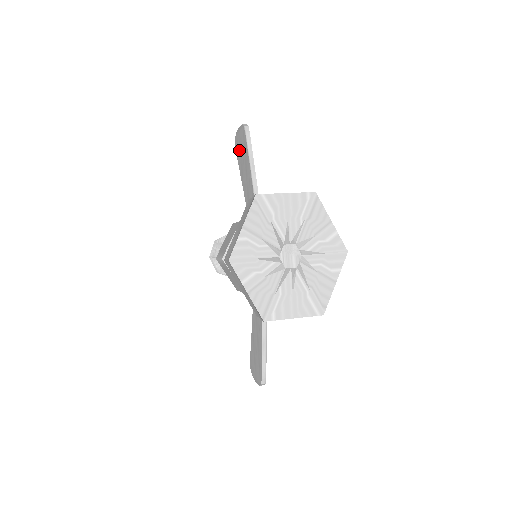
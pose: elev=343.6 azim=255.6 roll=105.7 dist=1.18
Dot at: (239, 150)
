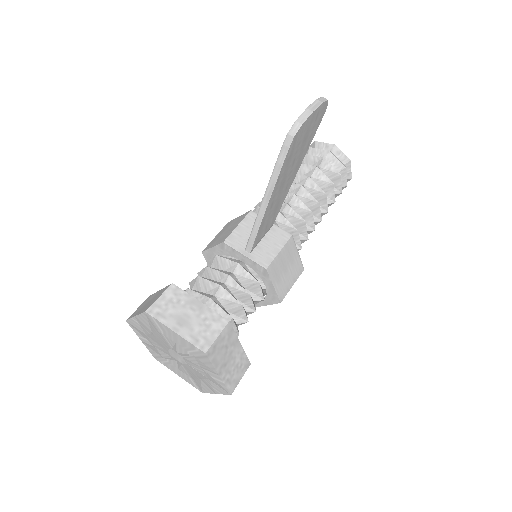
Dot at: occluded
